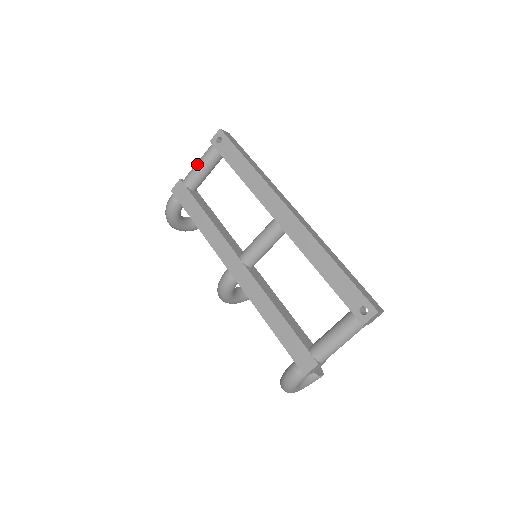
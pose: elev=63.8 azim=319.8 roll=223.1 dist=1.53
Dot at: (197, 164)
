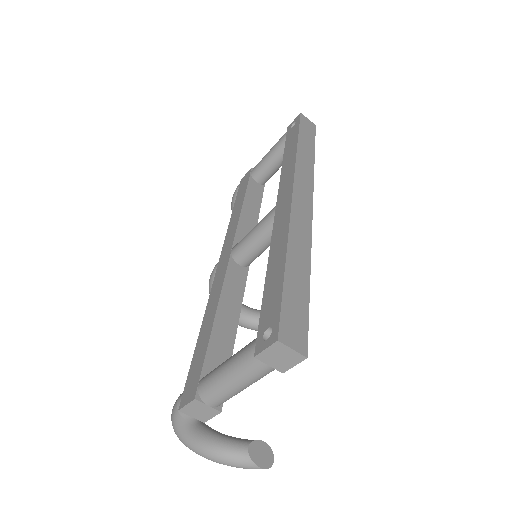
Dot at: occluded
